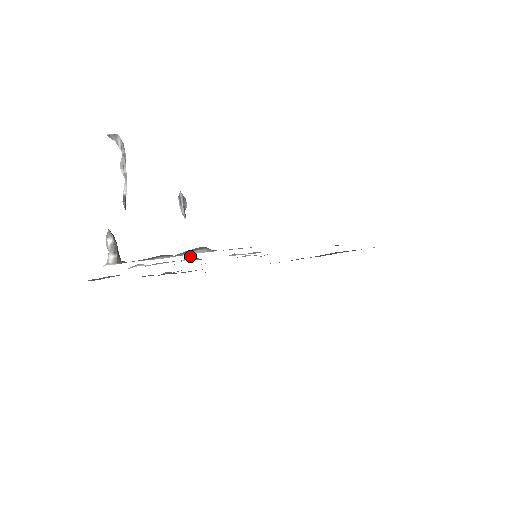
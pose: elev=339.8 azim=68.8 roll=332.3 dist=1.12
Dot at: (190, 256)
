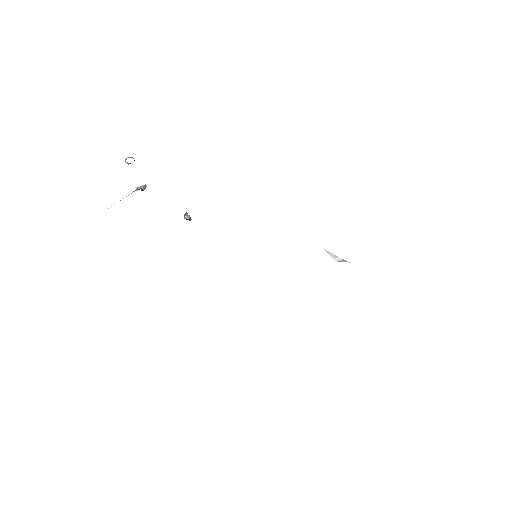
Dot at: occluded
